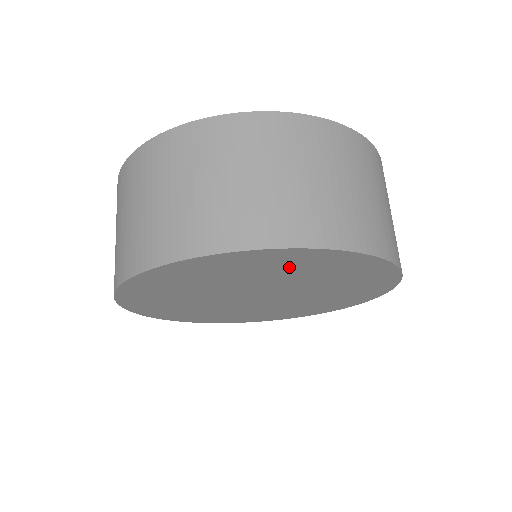
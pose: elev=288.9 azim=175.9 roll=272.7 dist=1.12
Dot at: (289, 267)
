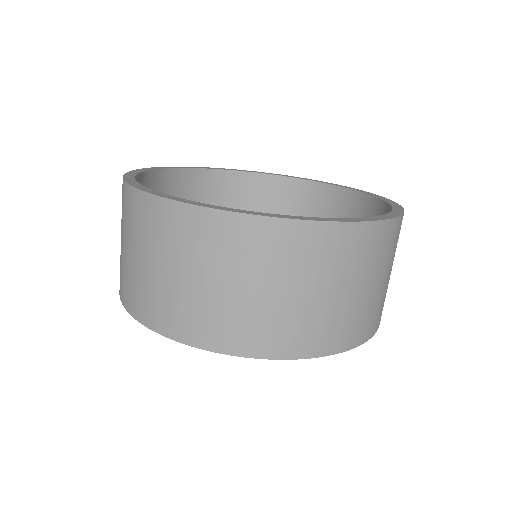
Dot at: occluded
